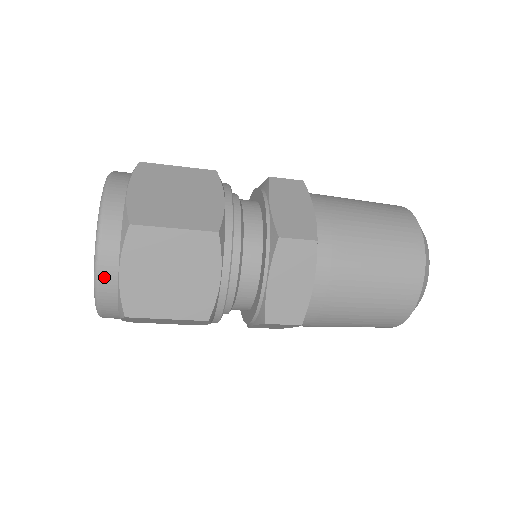
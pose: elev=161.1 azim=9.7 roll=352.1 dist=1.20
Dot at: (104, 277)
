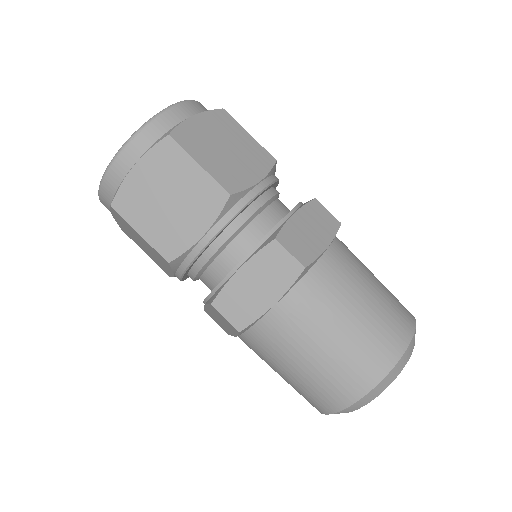
Dot at: (120, 162)
